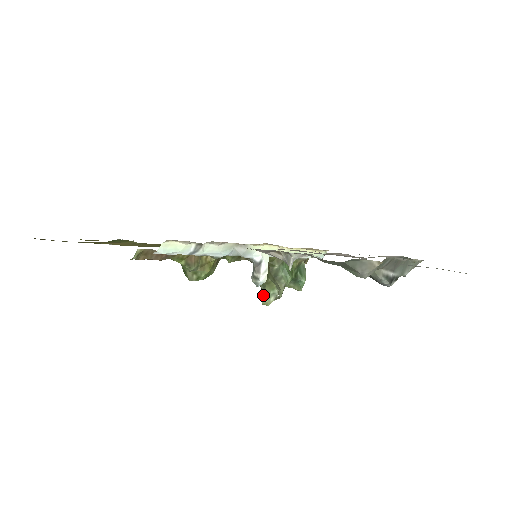
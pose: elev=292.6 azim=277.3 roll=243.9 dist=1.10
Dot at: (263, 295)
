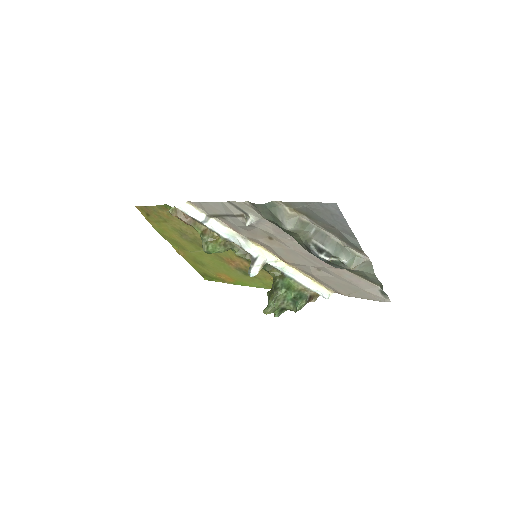
Dot at: (266, 307)
